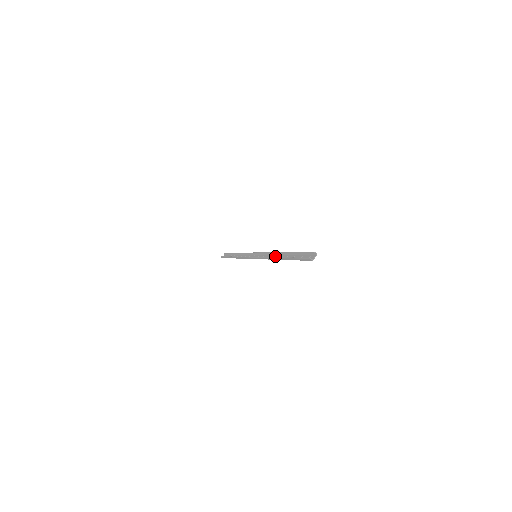
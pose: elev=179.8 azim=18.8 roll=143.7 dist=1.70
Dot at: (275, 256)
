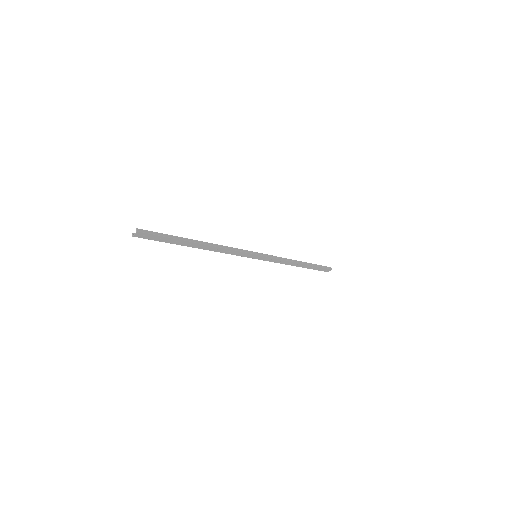
Dot at: (215, 248)
